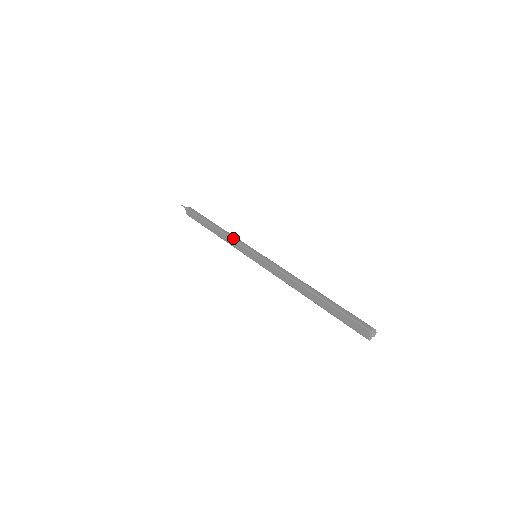
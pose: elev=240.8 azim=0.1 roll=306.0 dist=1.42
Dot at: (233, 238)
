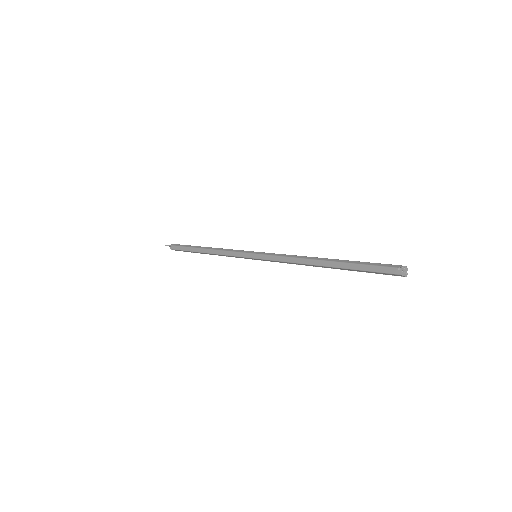
Dot at: (226, 254)
